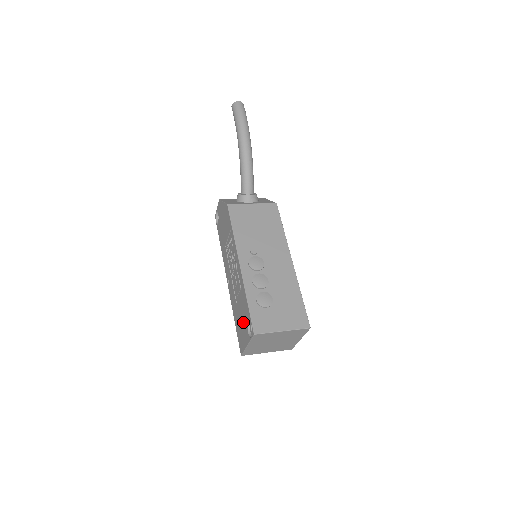
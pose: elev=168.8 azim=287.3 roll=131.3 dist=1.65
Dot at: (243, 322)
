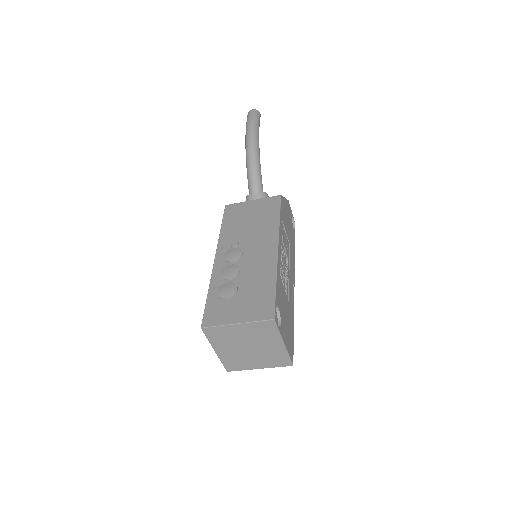
Dot at: occluded
